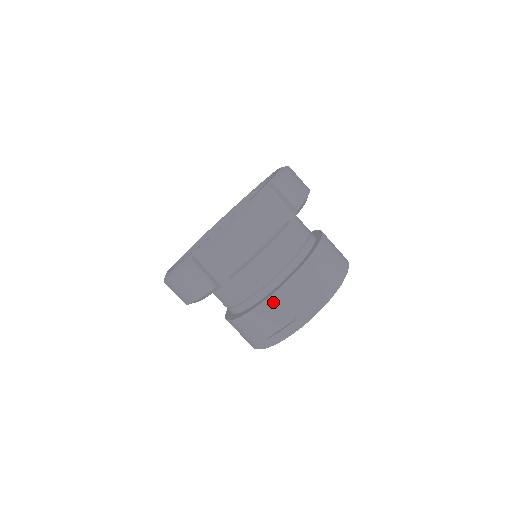
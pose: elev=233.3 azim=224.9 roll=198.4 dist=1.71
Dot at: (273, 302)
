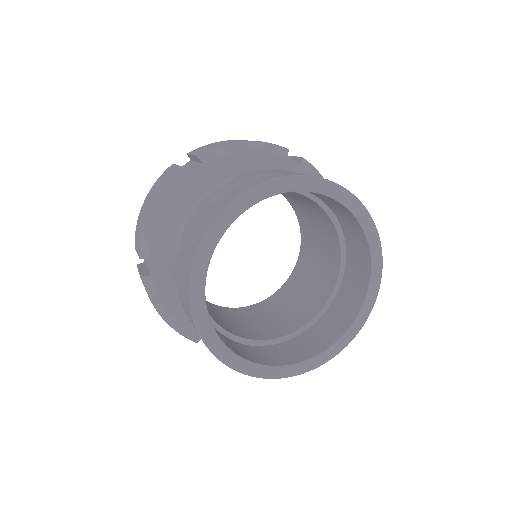
Dot at: (237, 179)
